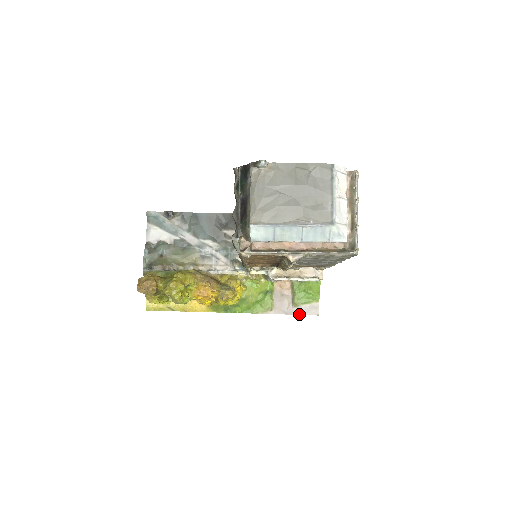
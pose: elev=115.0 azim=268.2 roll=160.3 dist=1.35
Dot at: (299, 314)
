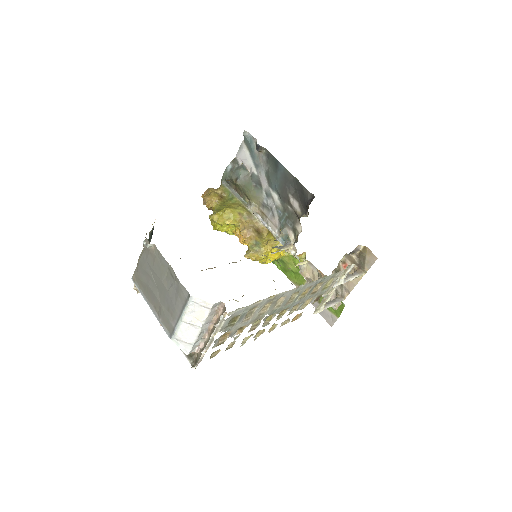
Dot at: occluded
